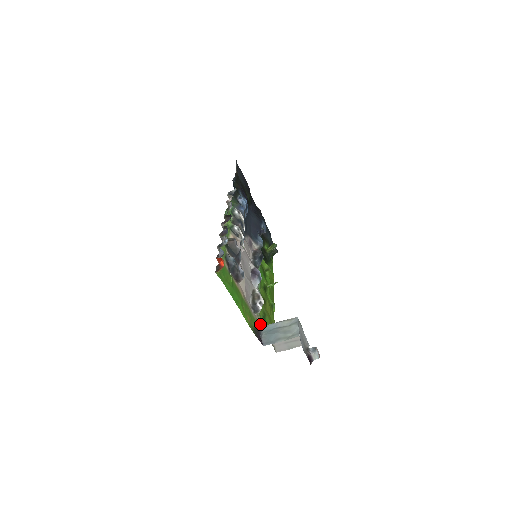
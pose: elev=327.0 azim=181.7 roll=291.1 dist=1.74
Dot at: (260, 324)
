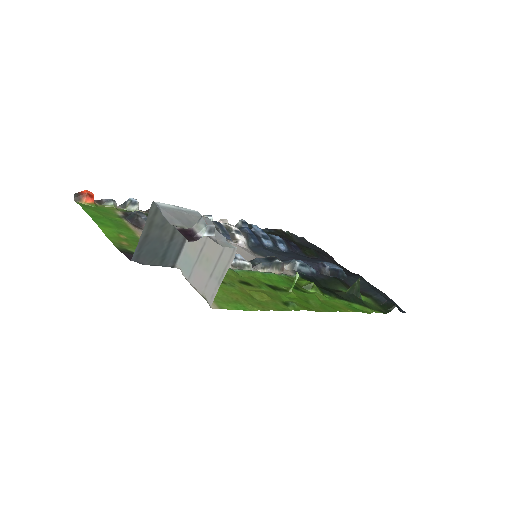
Dot at: (171, 267)
